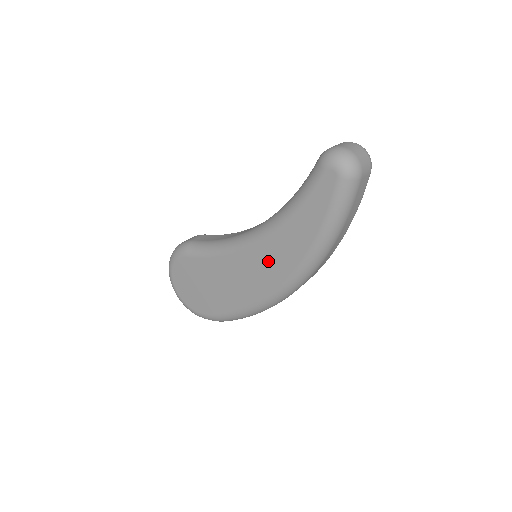
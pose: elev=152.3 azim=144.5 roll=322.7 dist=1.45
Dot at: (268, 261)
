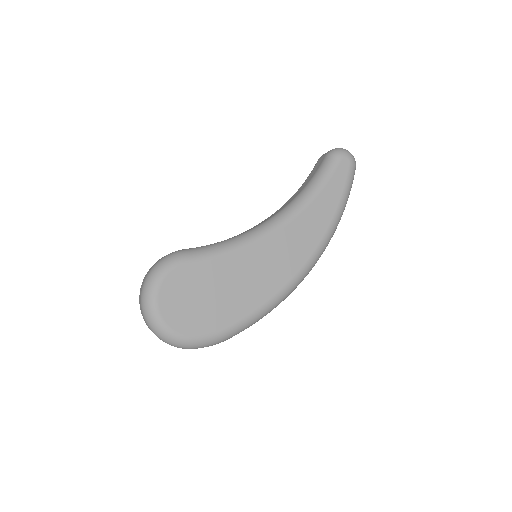
Dot at: (293, 243)
